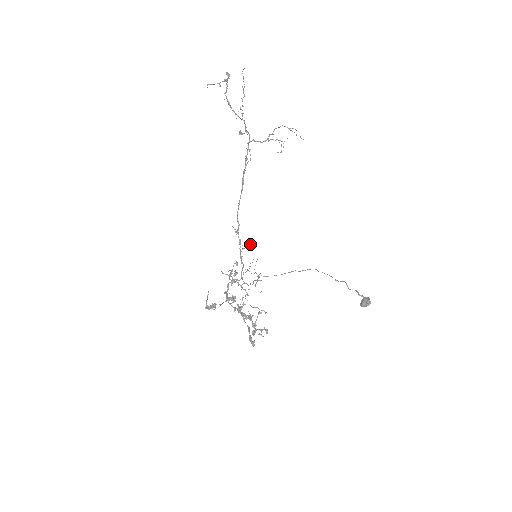
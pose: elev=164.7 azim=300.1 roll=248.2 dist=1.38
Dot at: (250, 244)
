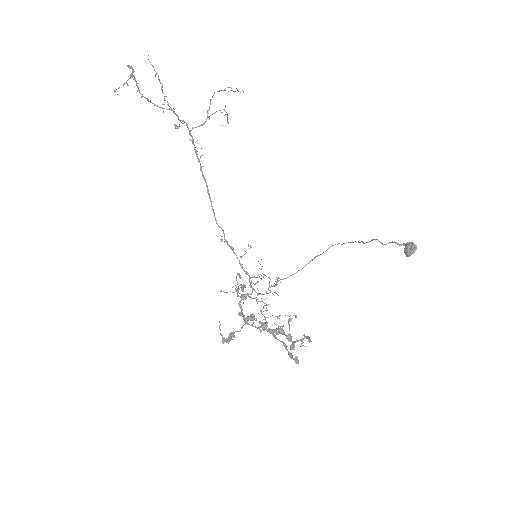
Dot at: occluded
